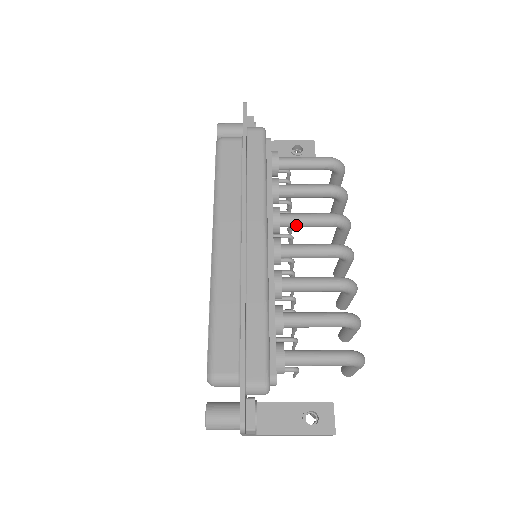
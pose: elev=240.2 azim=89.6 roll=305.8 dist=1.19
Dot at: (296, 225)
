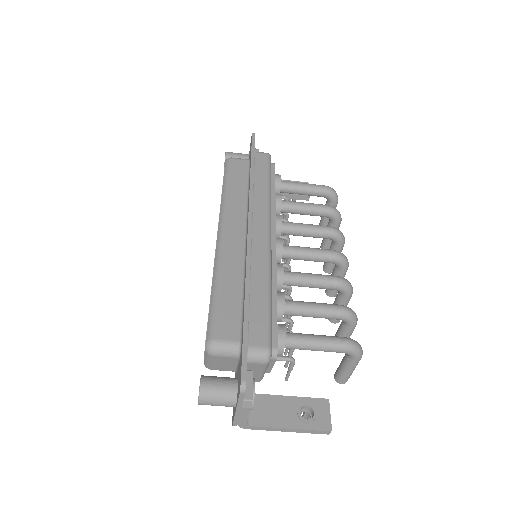
Dot at: (295, 232)
